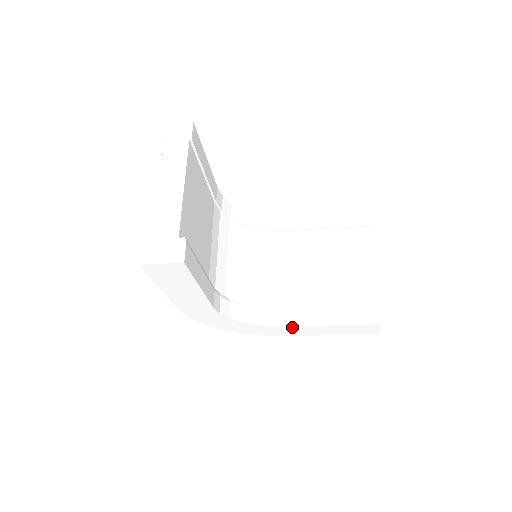
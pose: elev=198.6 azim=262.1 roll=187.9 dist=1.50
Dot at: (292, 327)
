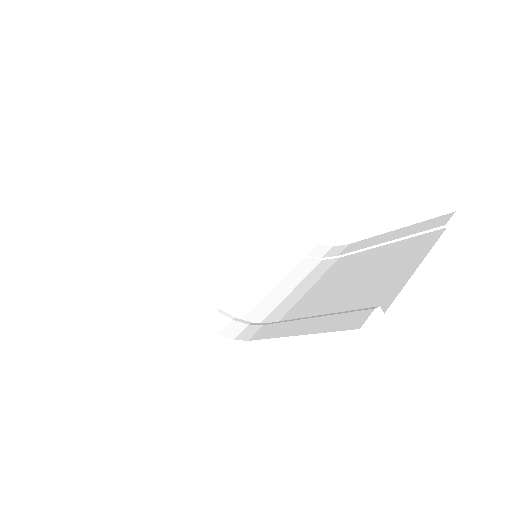
Dot at: (257, 344)
